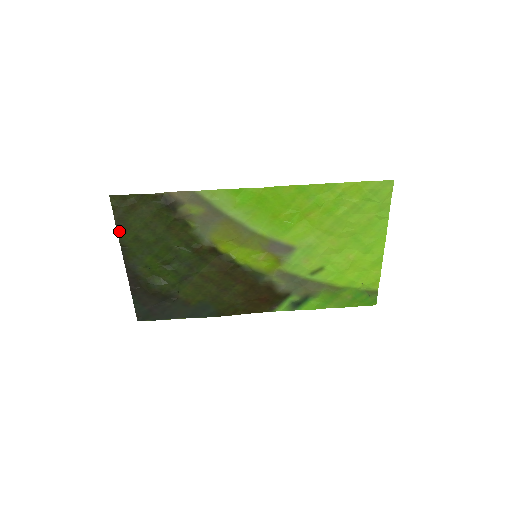
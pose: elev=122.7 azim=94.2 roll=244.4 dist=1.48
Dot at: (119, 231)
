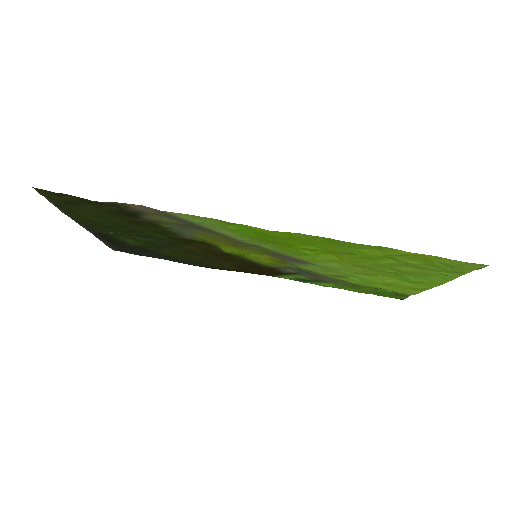
Dot at: (62, 210)
